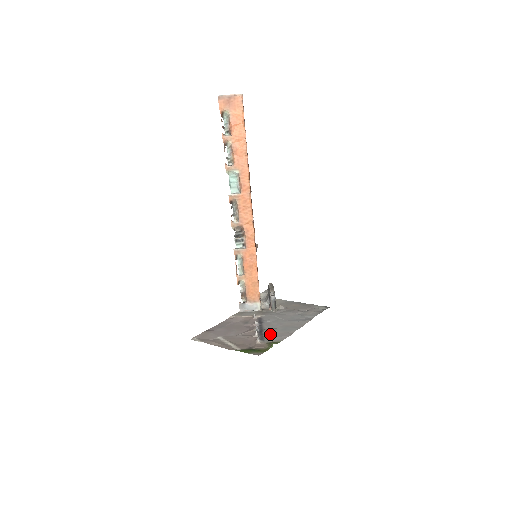
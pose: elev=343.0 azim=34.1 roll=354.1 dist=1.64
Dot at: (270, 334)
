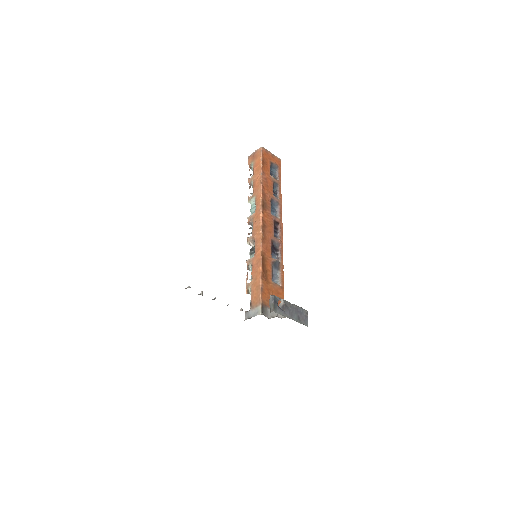
Dot at: occluded
